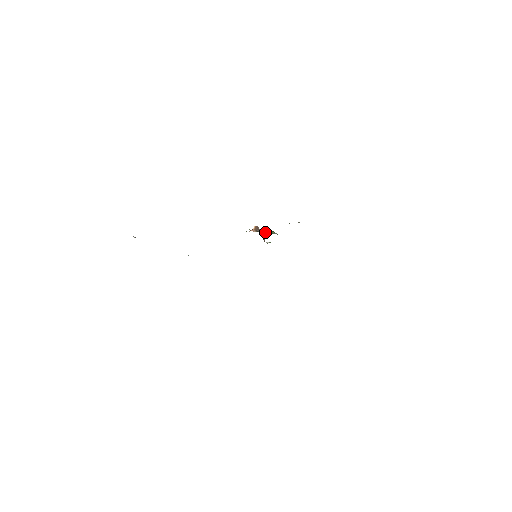
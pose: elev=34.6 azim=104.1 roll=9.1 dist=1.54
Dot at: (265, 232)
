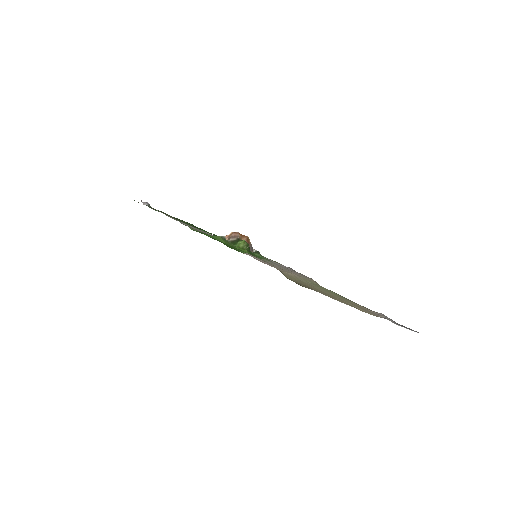
Dot at: (237, 243)
